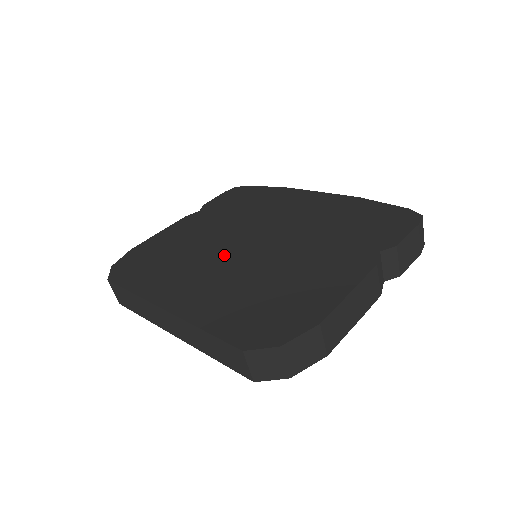
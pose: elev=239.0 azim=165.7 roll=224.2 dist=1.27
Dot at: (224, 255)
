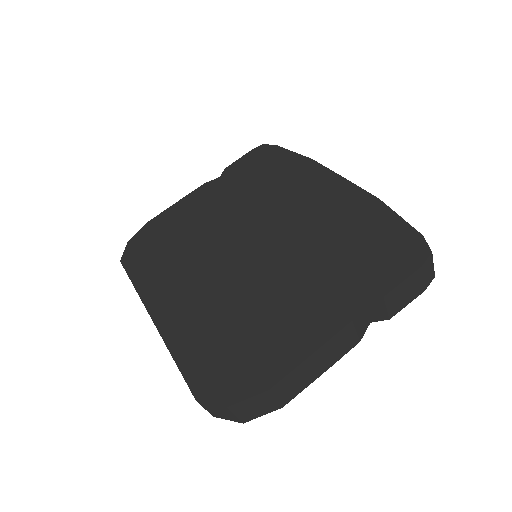
Dot at: (220, 257)
